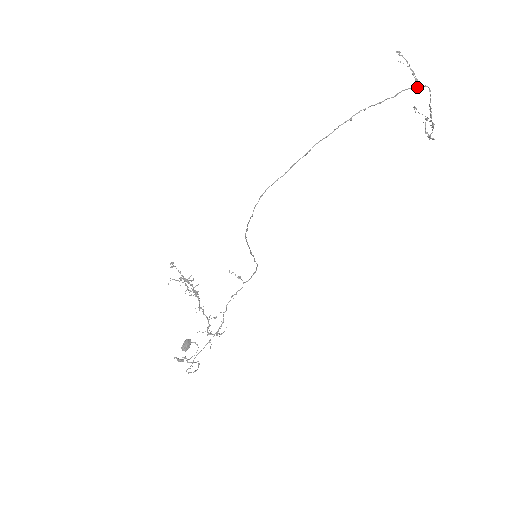
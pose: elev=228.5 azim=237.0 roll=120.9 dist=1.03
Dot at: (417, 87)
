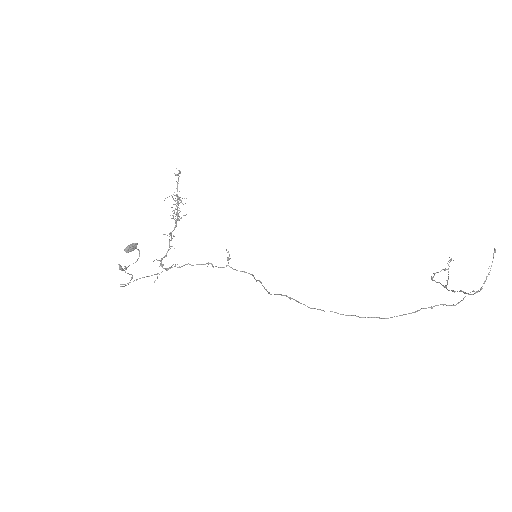
Dot at: (476, 292)
